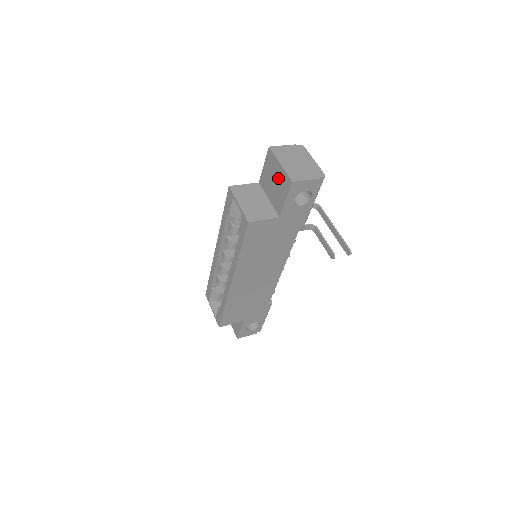
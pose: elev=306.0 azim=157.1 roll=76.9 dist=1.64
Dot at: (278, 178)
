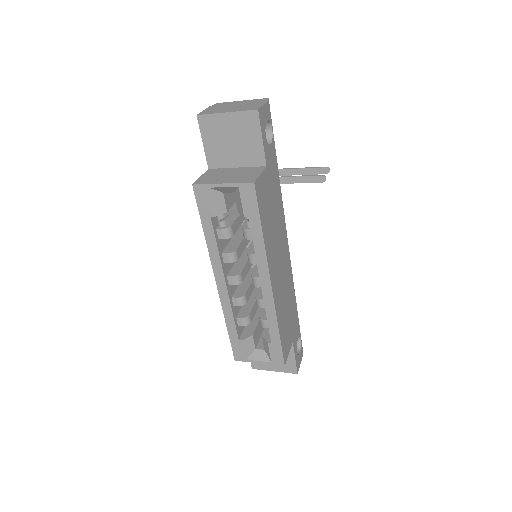
Dot at: (234, 130)
